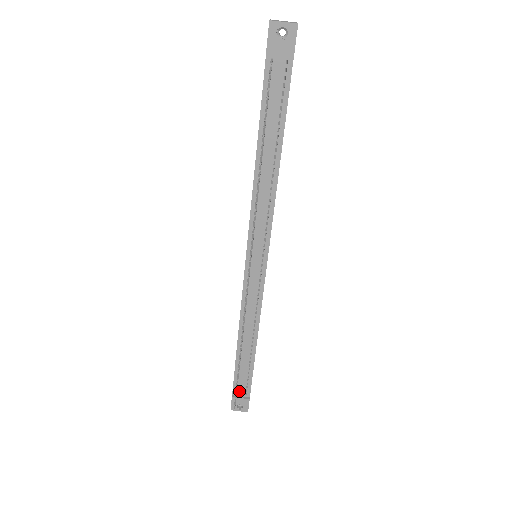
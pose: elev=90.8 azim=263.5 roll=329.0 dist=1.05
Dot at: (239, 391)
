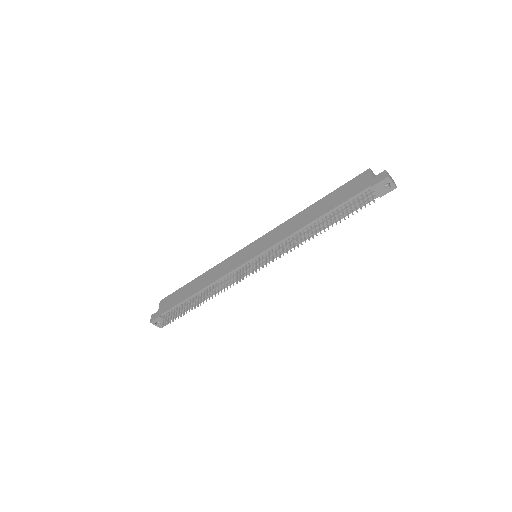
Dot at: (167, 315)
